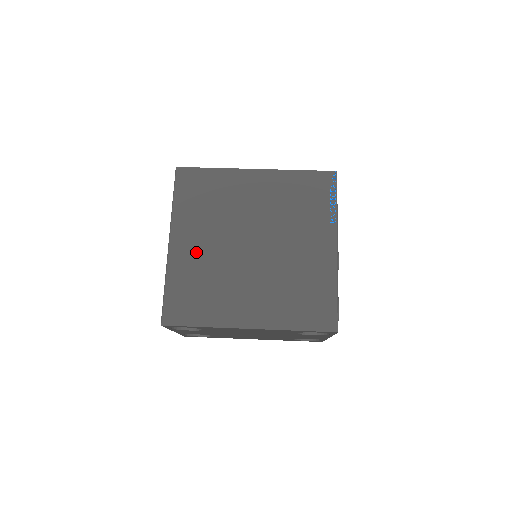
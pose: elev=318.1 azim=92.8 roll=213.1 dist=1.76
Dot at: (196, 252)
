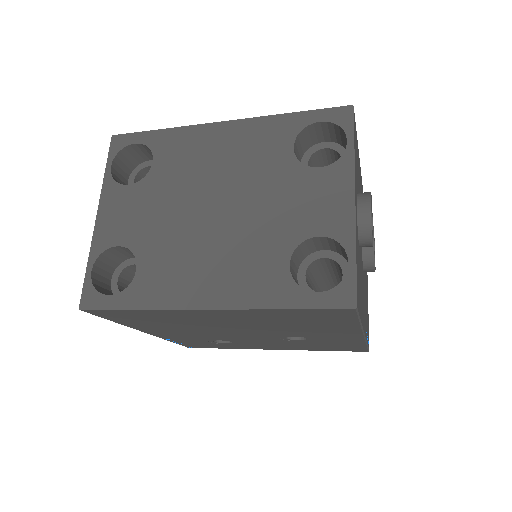
Dot at: occluded
